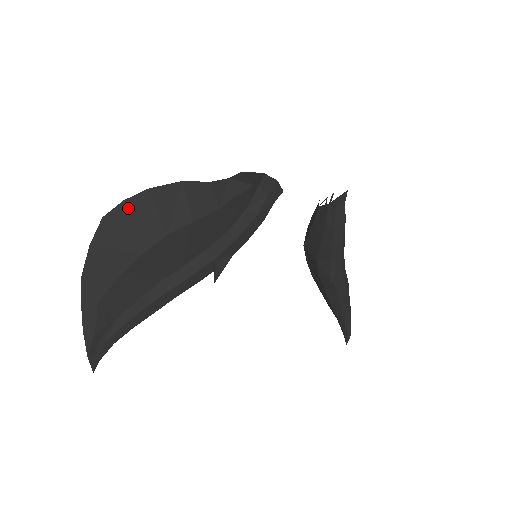
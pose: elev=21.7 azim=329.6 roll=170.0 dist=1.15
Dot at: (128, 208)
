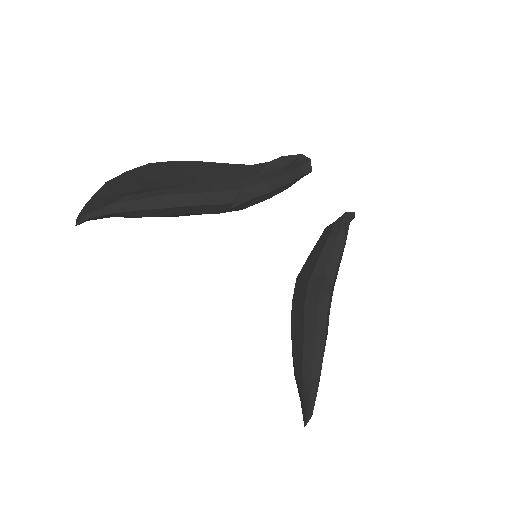
Dot at: (174, 165)
